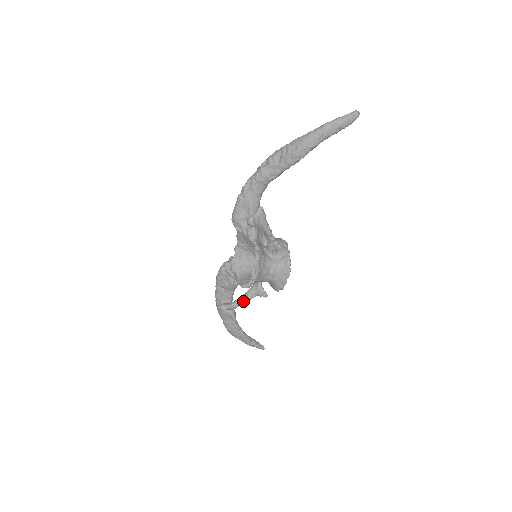
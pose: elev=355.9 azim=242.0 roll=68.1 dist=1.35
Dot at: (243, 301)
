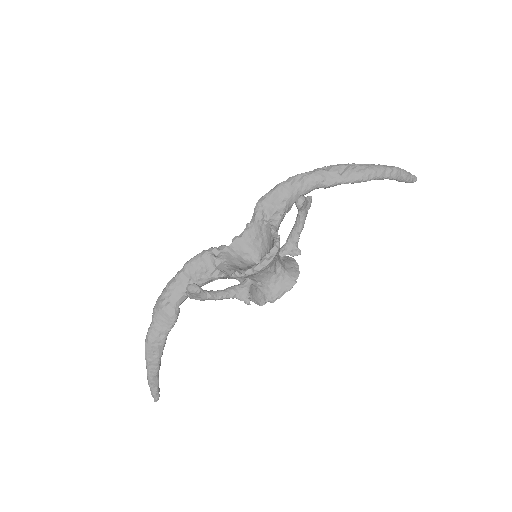
Dot at: (219, 295)
